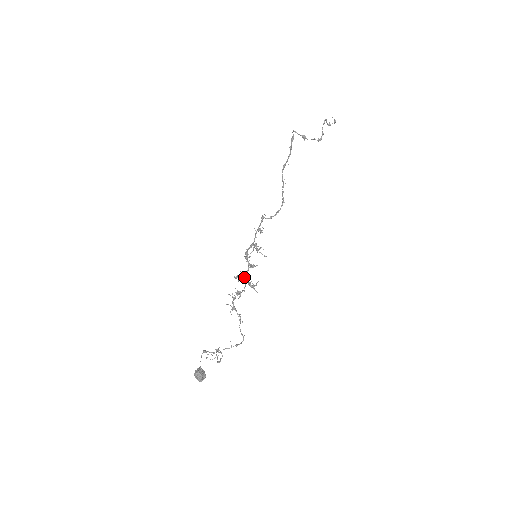
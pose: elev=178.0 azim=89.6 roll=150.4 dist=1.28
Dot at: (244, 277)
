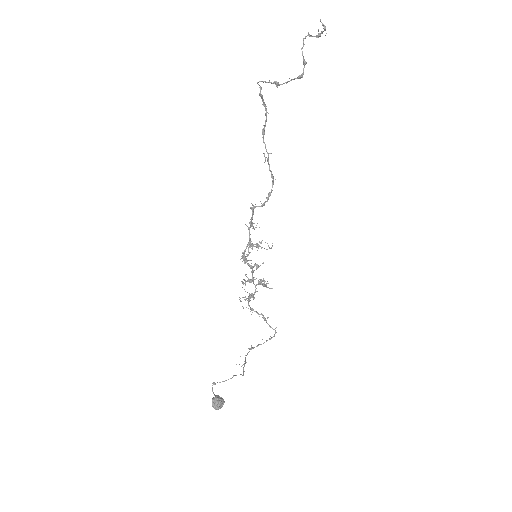
Dot at: (250, 281)
